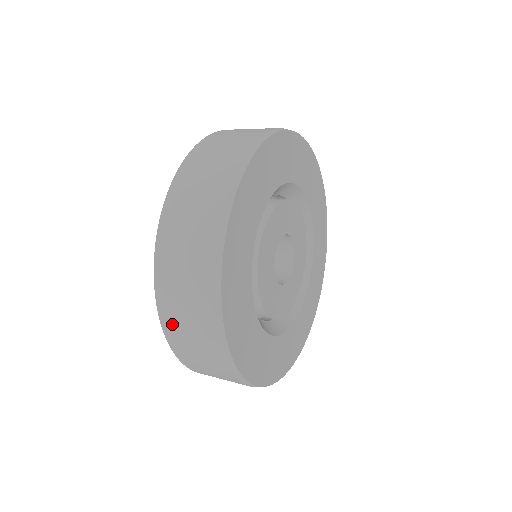
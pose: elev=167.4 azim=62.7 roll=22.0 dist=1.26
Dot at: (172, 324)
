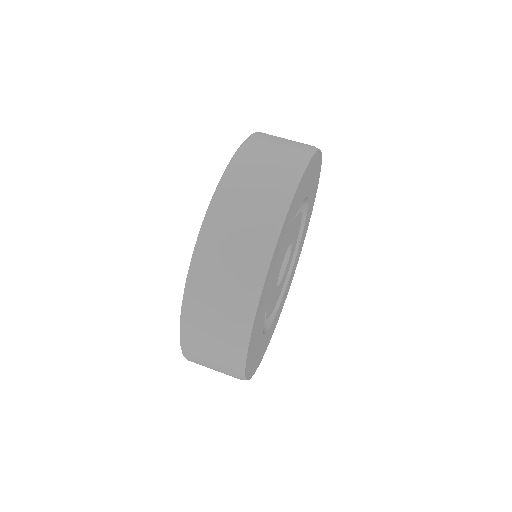
Dot at: (193, 338)
